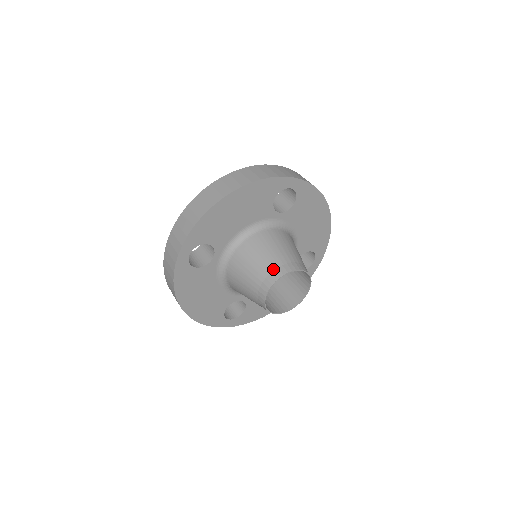
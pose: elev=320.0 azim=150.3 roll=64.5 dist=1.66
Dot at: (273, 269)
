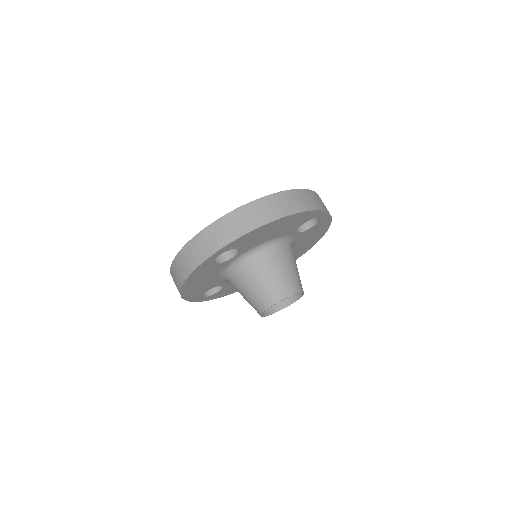
Dot at: (284, 287)
